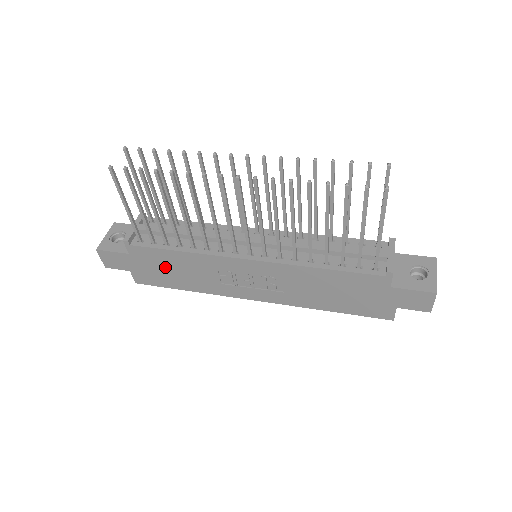
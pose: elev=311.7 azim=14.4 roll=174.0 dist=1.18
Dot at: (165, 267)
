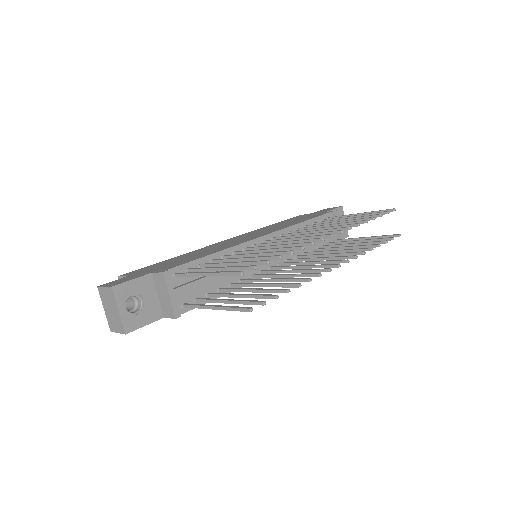
Dot at: occluded
